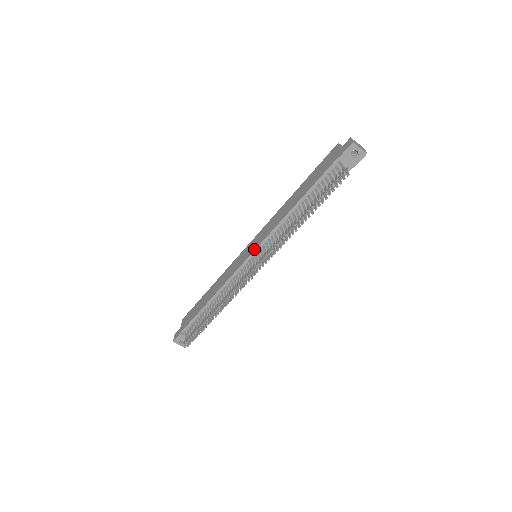
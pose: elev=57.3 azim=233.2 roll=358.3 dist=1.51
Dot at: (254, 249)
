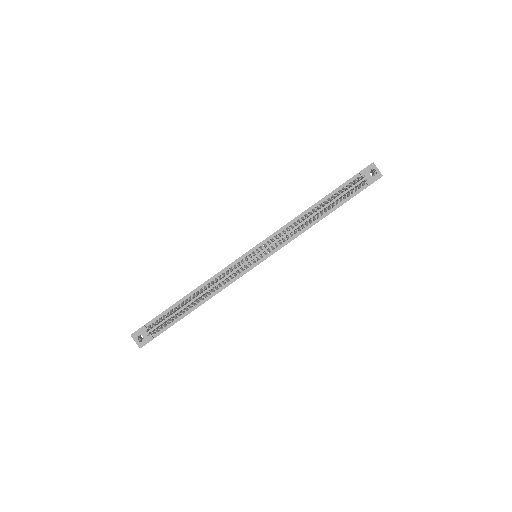
Dot at: occluded
